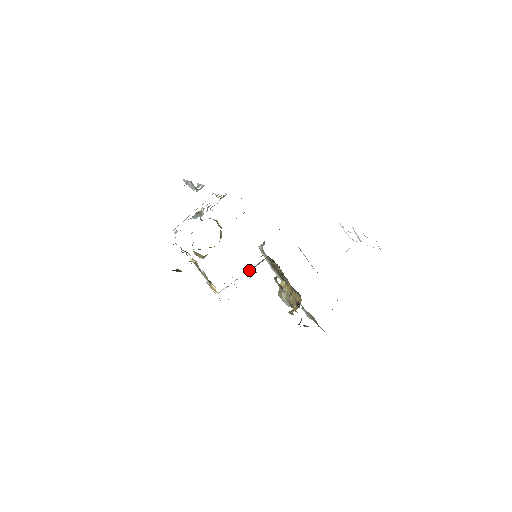
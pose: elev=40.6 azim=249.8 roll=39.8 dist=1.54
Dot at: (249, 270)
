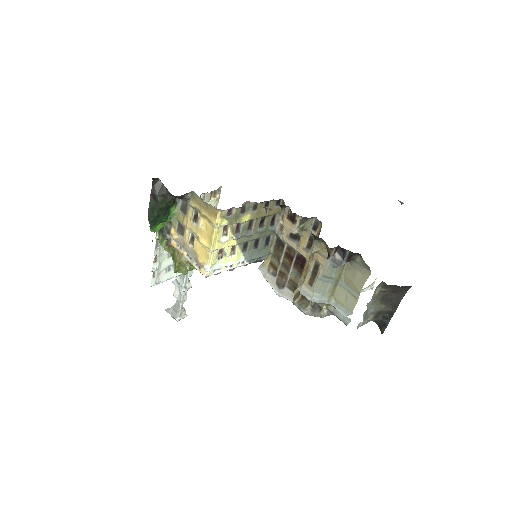
Dot at: (248, 254)
